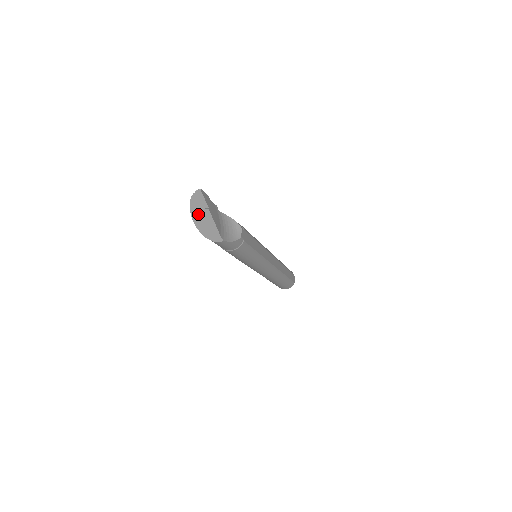
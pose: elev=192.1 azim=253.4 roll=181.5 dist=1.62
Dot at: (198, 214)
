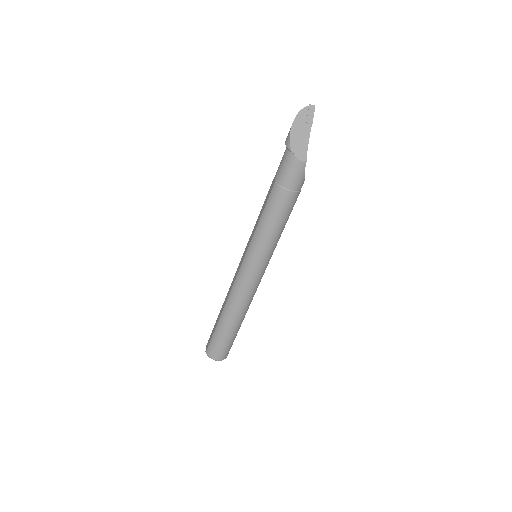
Dot at: (299, 126)
